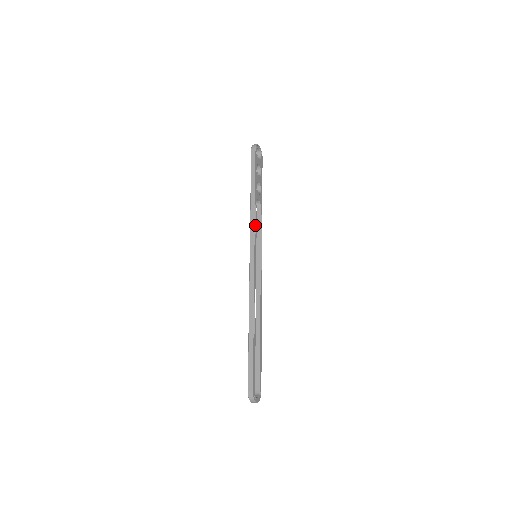
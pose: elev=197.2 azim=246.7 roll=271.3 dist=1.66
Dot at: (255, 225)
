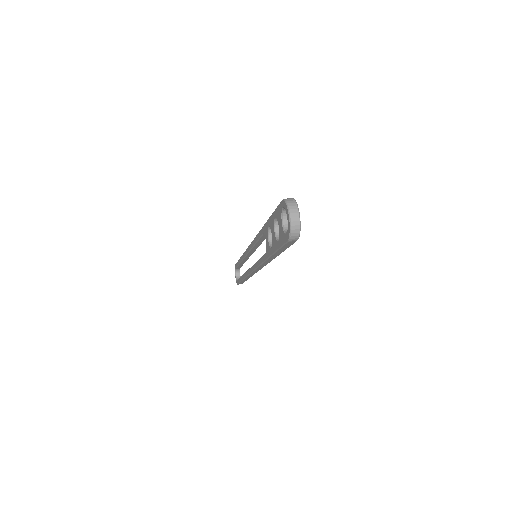
Dot at: occluded
